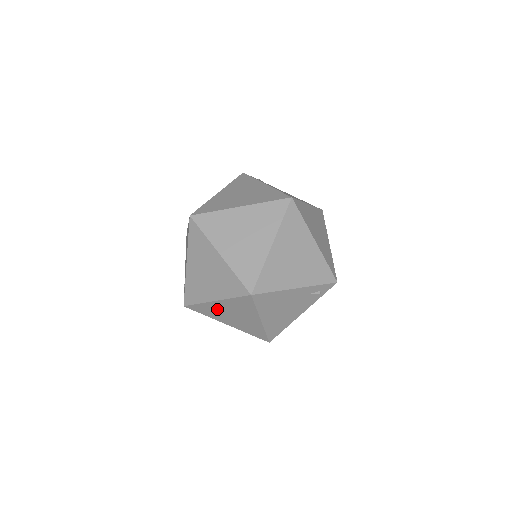
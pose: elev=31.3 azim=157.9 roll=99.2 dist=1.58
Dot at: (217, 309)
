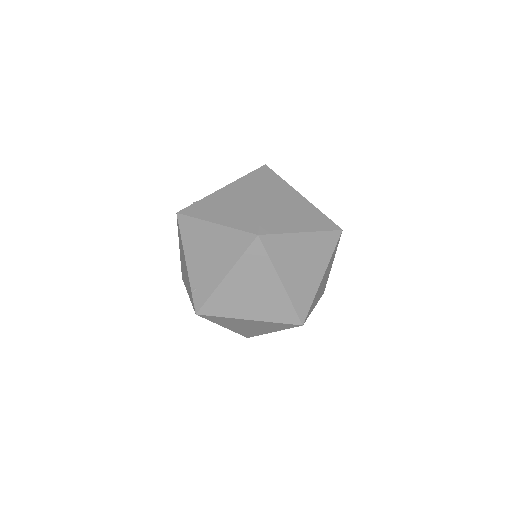
Dot at: (238, 322)
